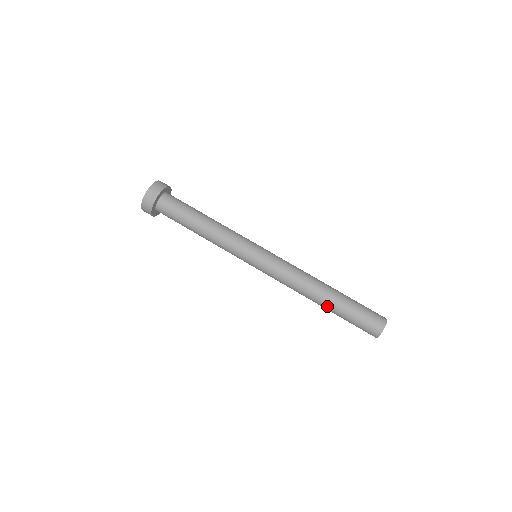
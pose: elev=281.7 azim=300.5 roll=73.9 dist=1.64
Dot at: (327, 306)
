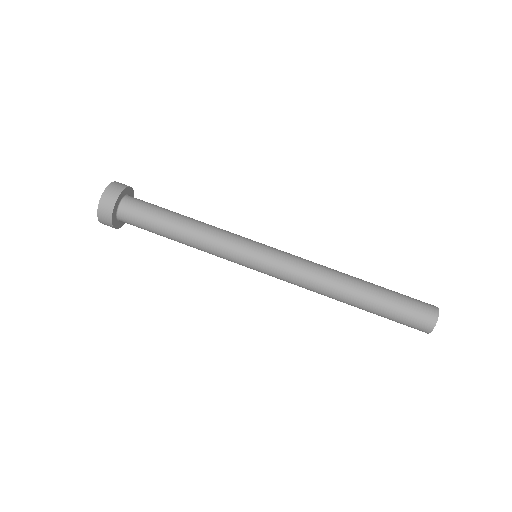
Dot at: (359, 303)
